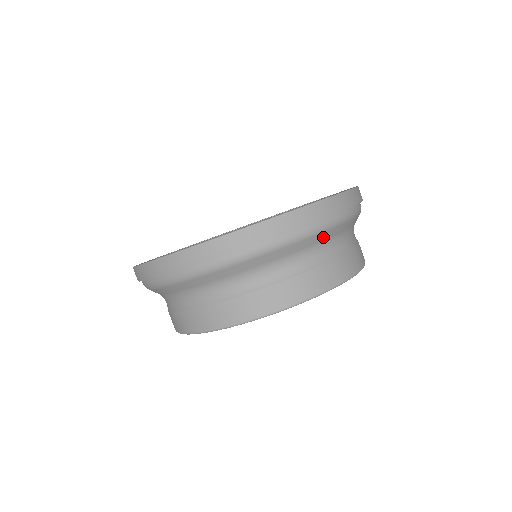
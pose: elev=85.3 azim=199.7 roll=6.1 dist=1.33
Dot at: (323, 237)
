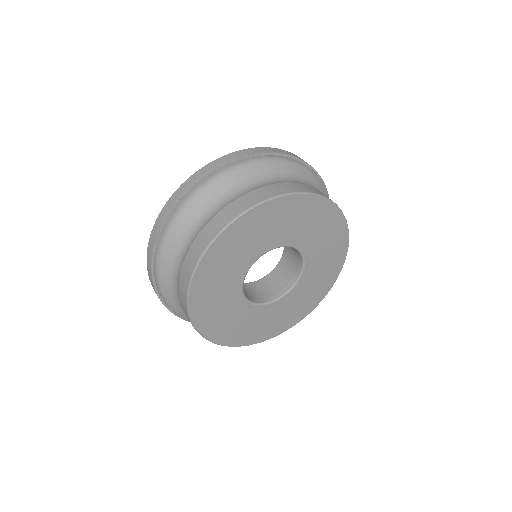
Dot at: (259, 170)
